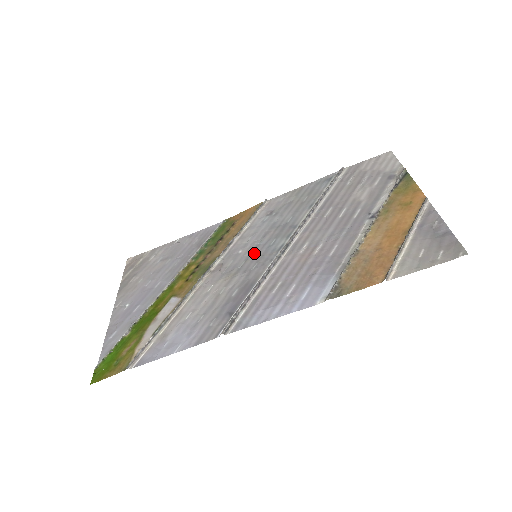
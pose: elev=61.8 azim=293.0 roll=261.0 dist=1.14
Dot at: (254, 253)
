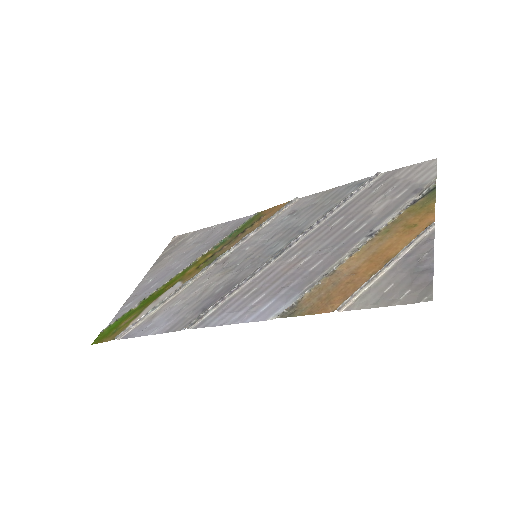
Dot at: (255, 253)
